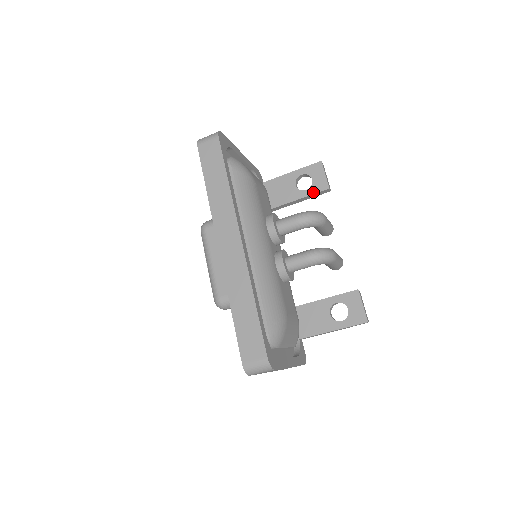
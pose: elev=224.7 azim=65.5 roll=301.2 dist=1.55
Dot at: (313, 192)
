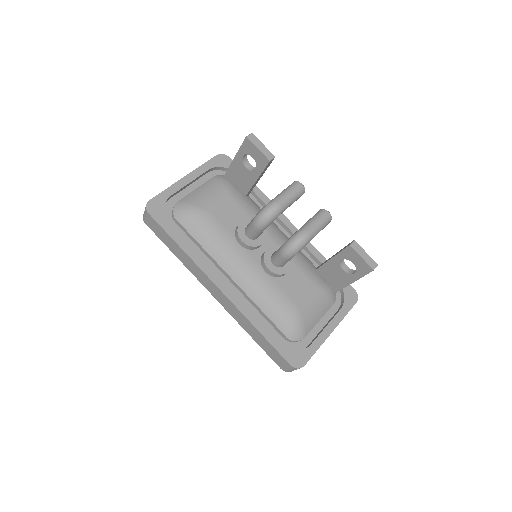
Dot at: (261, 169)
